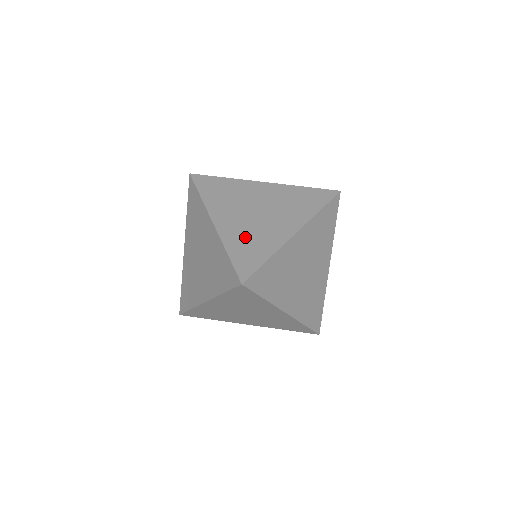
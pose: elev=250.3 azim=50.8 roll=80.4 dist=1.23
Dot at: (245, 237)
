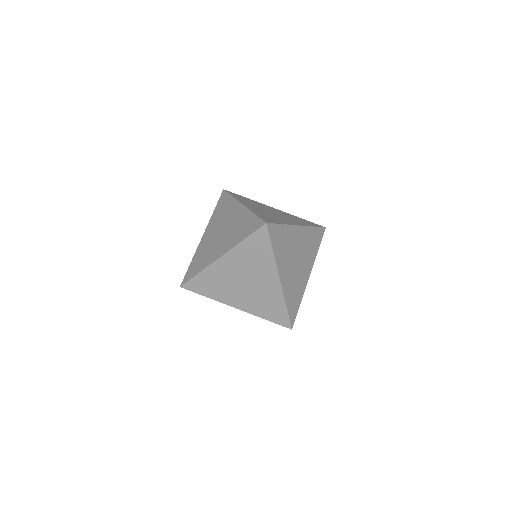
Dot at: (265, 214)
